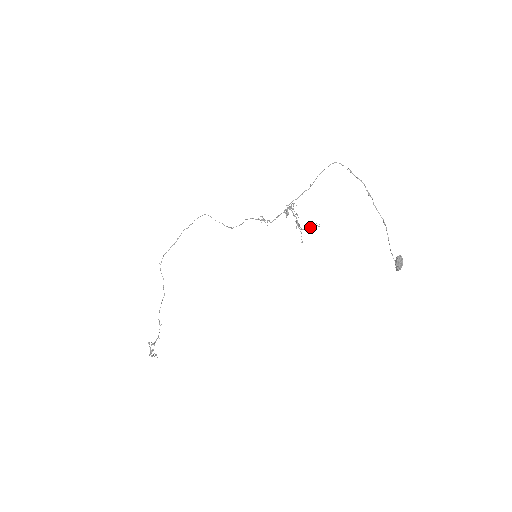
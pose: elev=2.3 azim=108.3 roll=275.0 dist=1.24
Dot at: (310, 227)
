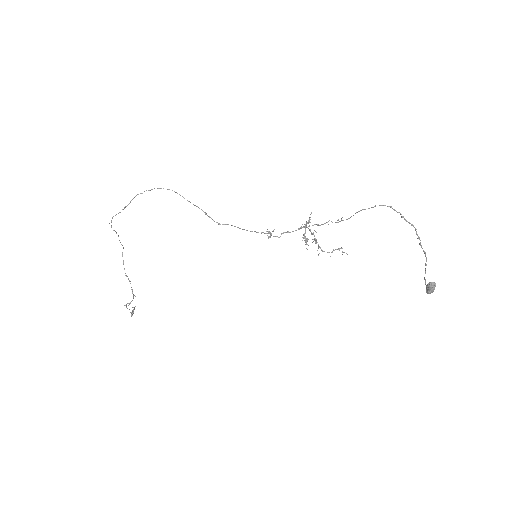
Dot at: occluded
